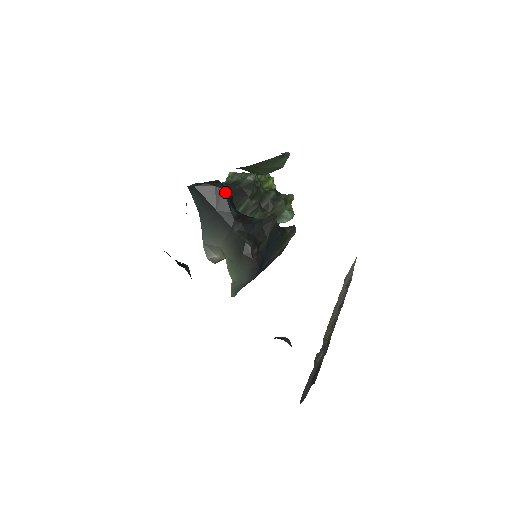
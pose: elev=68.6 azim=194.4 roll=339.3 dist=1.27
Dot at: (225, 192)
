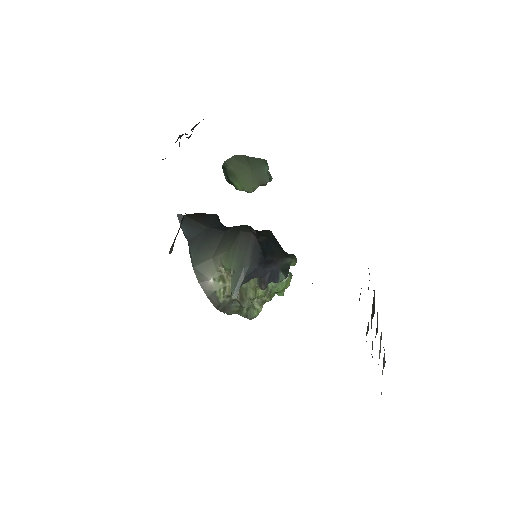
Dot at: (215, 216)
